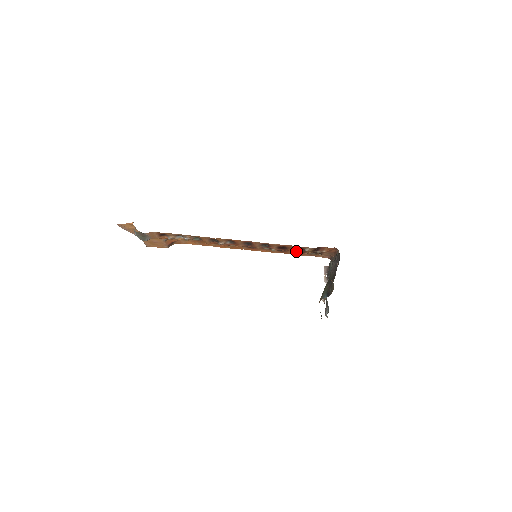
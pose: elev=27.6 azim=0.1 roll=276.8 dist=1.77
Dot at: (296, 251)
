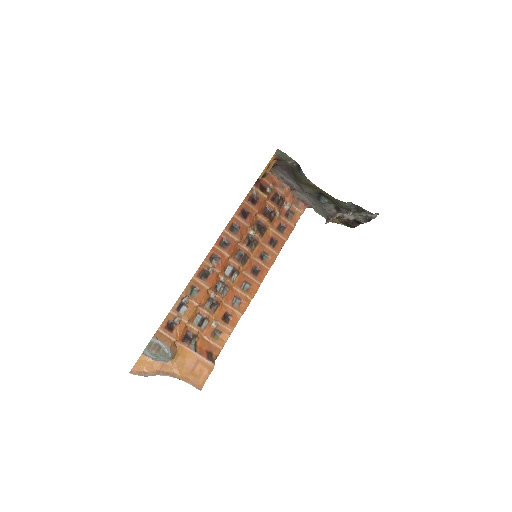
Dot at: (257, 206)
